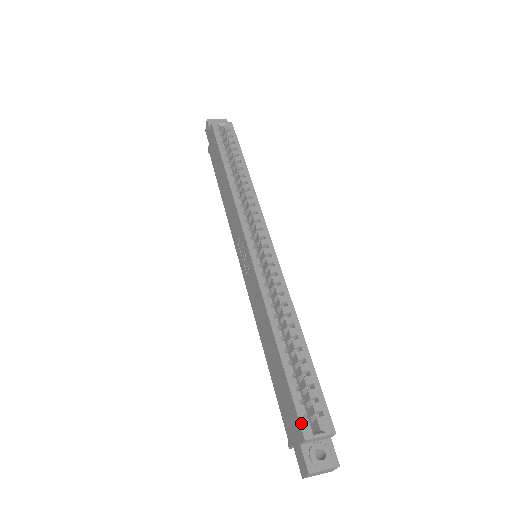
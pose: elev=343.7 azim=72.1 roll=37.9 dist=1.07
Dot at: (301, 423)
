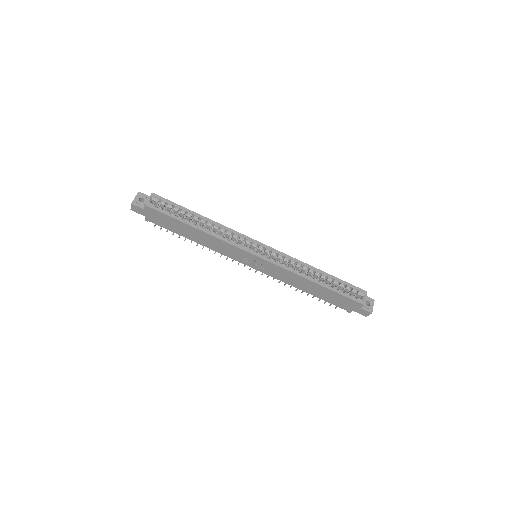
Dot at: (358, 302)
